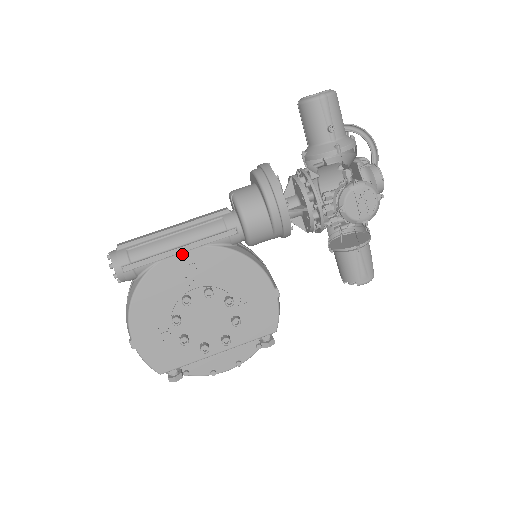
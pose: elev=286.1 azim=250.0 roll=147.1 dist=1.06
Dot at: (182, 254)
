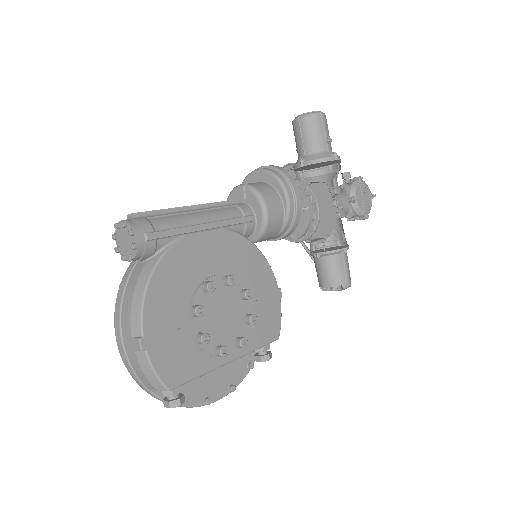
Dot at: (205, 233)
